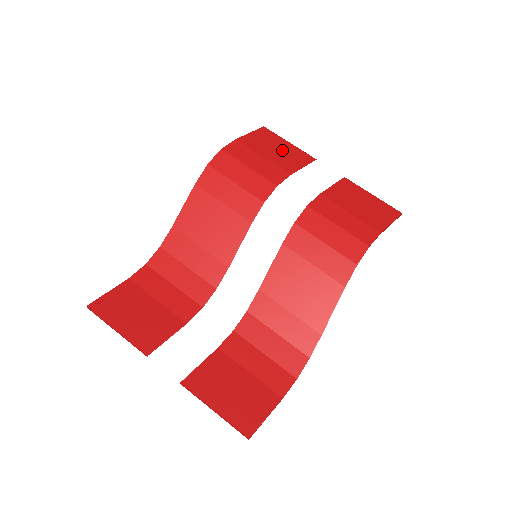
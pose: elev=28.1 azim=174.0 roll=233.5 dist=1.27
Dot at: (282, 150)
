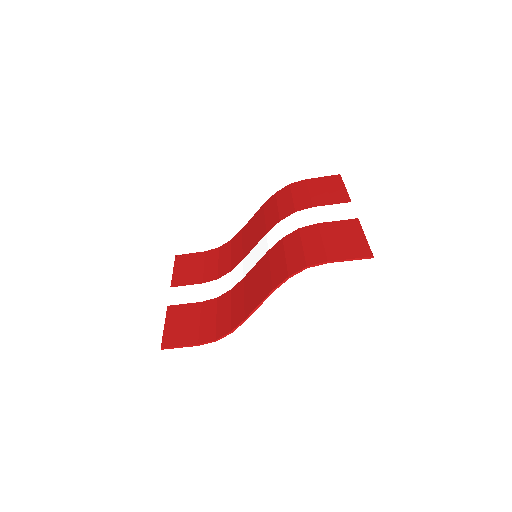
Dot at: (331, 191)
